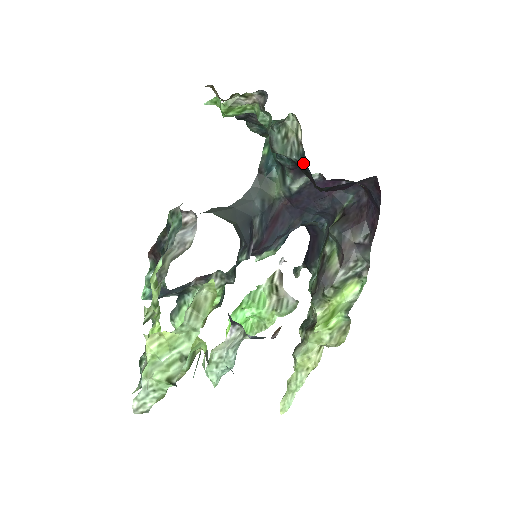
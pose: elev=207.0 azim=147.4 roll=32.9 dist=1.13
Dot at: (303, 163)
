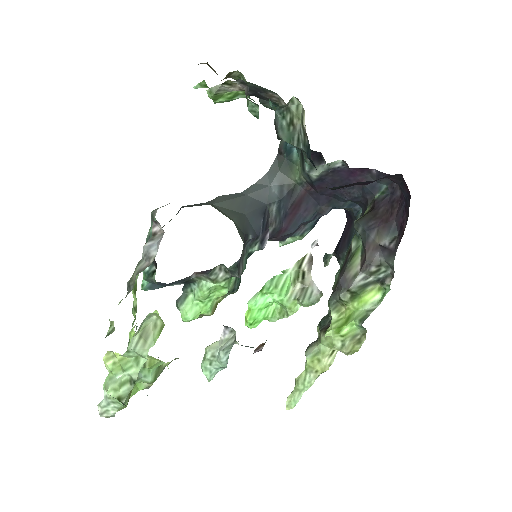
Dot at: (309, 156)
